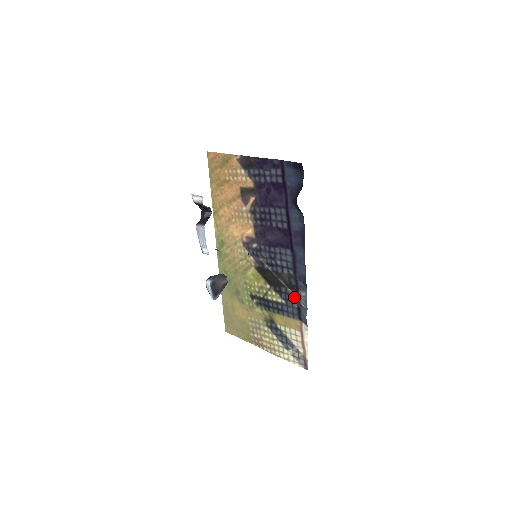
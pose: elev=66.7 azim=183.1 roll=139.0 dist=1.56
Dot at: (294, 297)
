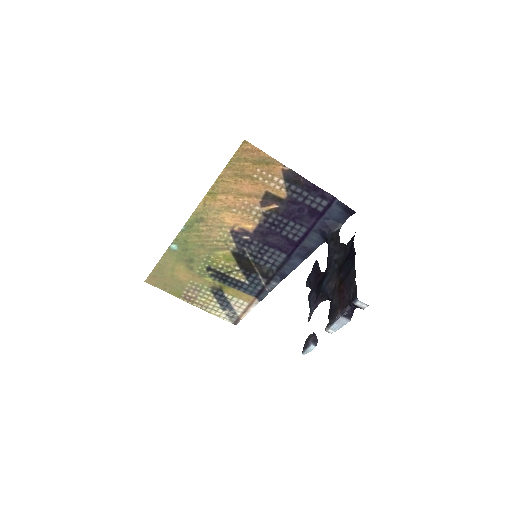
Dot at: (262, 283)
